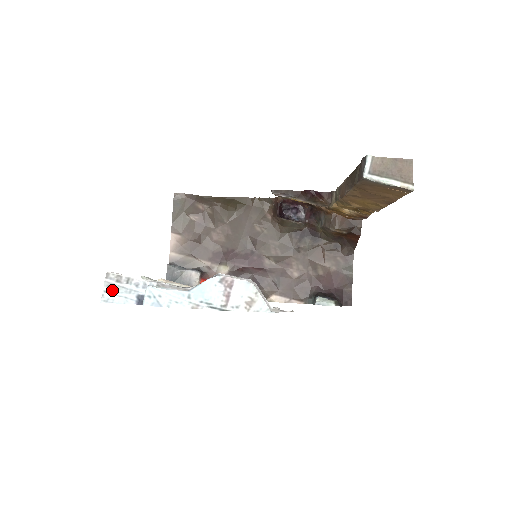
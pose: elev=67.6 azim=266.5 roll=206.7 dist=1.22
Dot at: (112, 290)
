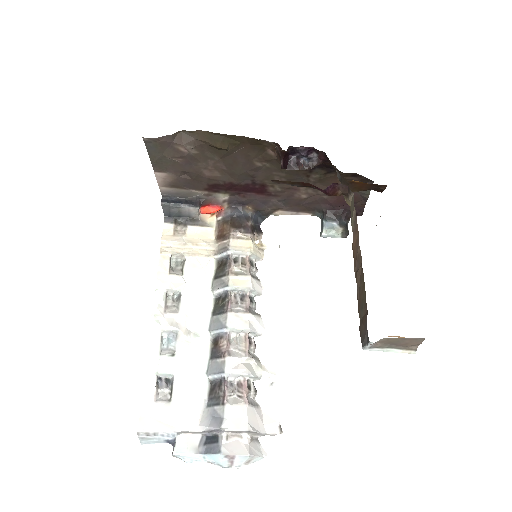
Dot at: (146, 440)
